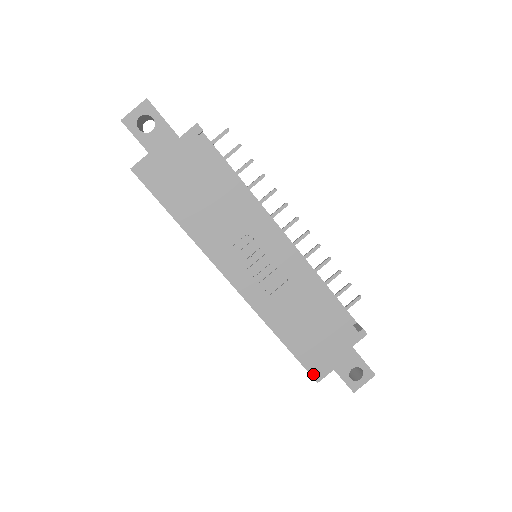
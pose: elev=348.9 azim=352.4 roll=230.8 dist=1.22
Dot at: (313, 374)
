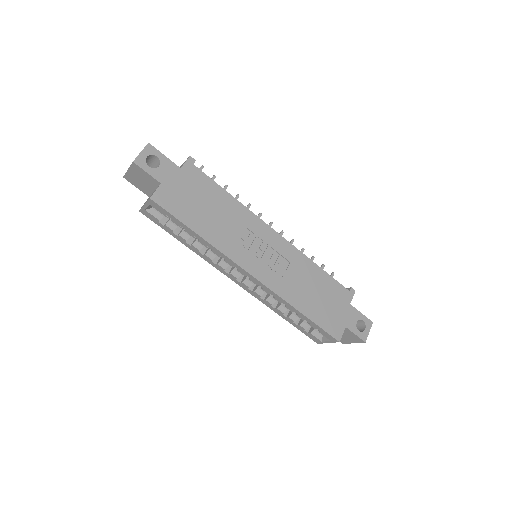
Dot at: (334, 335)
